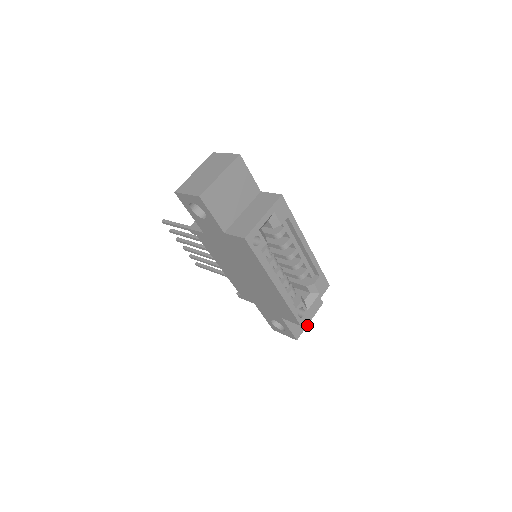
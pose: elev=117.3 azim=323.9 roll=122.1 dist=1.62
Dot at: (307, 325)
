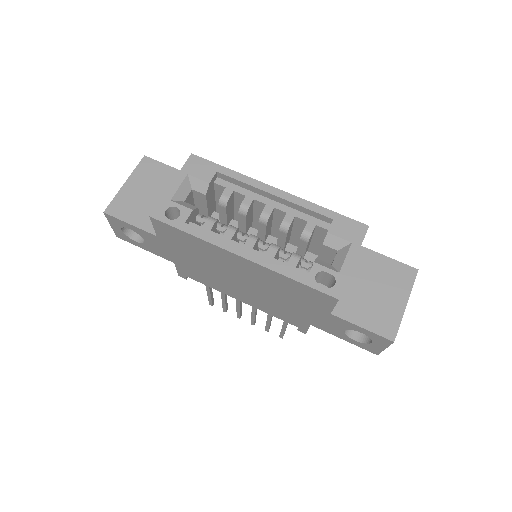
Dot at: (403, 312)
